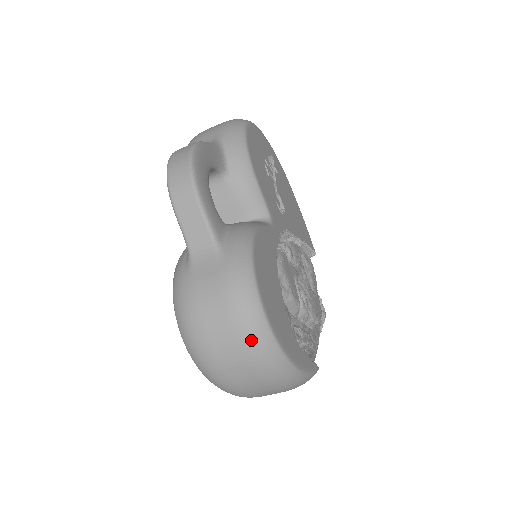
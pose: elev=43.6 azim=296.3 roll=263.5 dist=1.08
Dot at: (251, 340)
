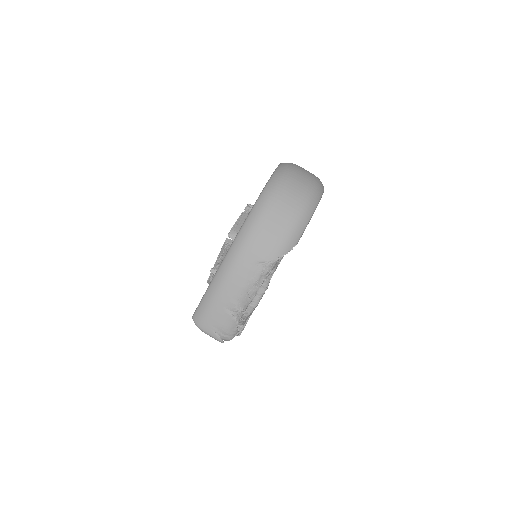
Dot at: (318, 179)
